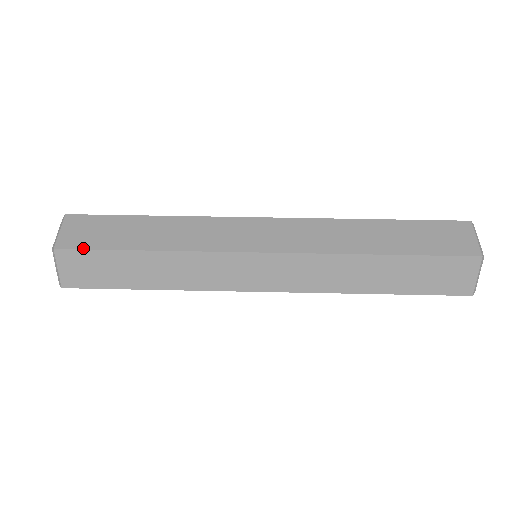
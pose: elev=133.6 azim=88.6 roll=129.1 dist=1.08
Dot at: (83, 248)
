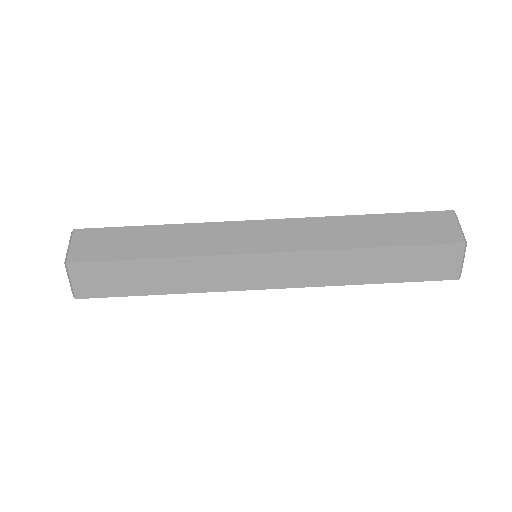
Dot at: (102, 297)
